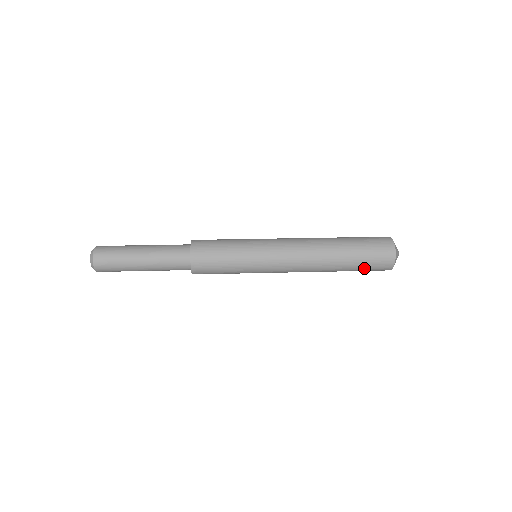
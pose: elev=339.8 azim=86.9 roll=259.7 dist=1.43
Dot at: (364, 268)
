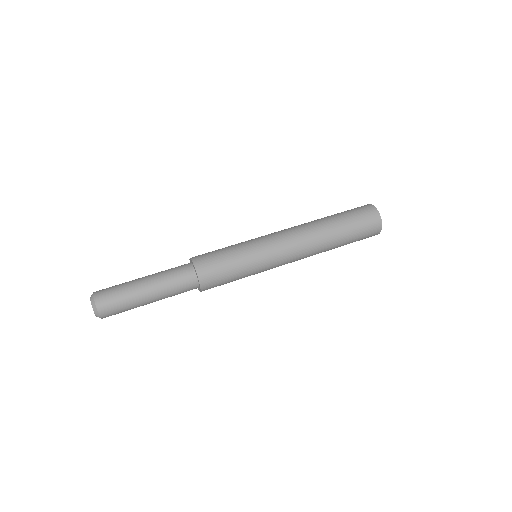
Dot at: occluded
